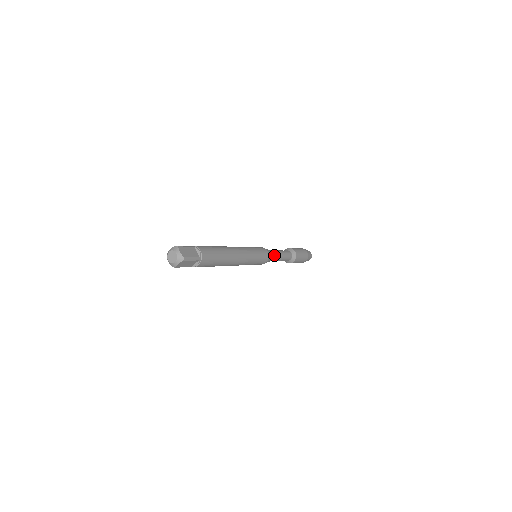
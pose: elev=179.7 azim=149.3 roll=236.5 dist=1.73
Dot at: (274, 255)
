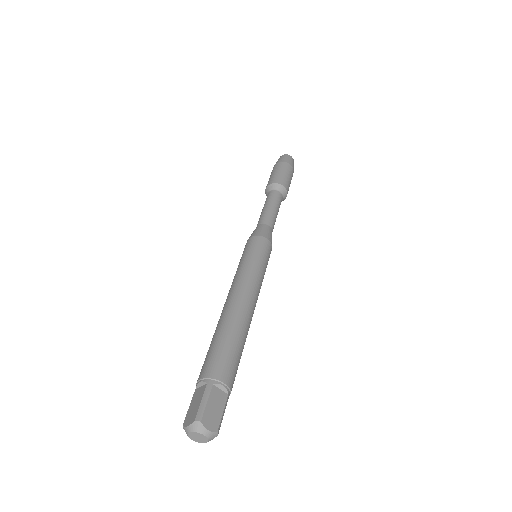
Dot at: (271, 228)
